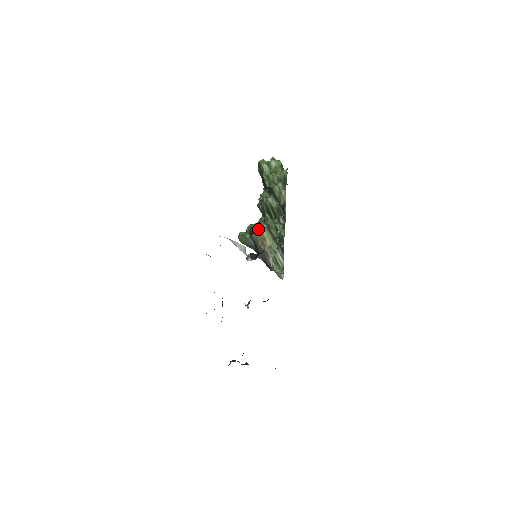
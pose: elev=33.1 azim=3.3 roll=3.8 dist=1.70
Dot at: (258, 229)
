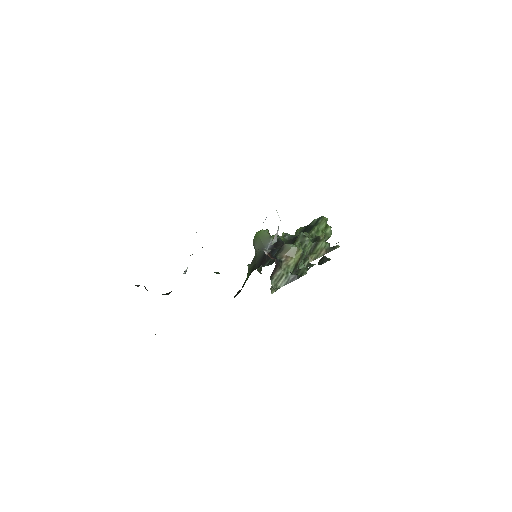
Dot at: (298, 246)
